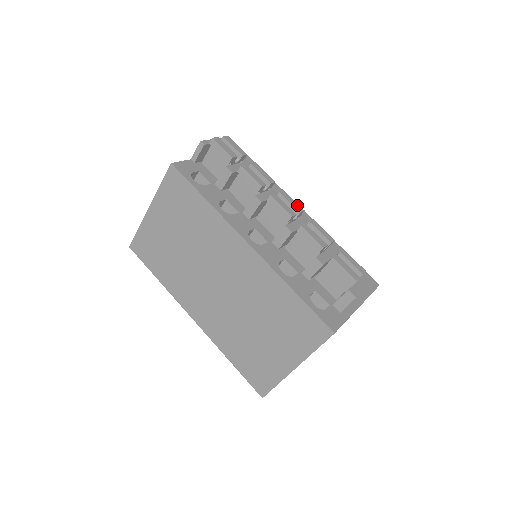
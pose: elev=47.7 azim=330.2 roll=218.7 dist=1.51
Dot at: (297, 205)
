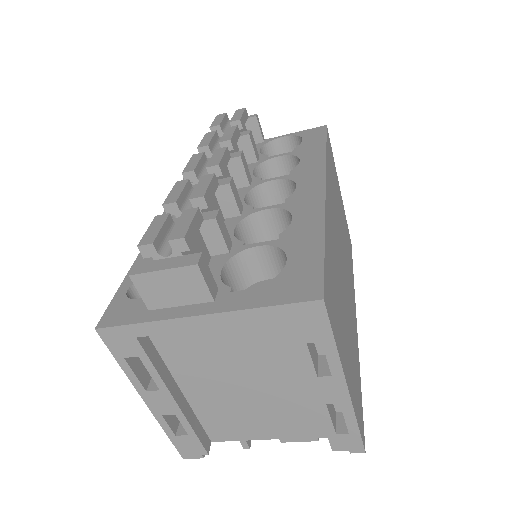
Dot at: (217, 160)
